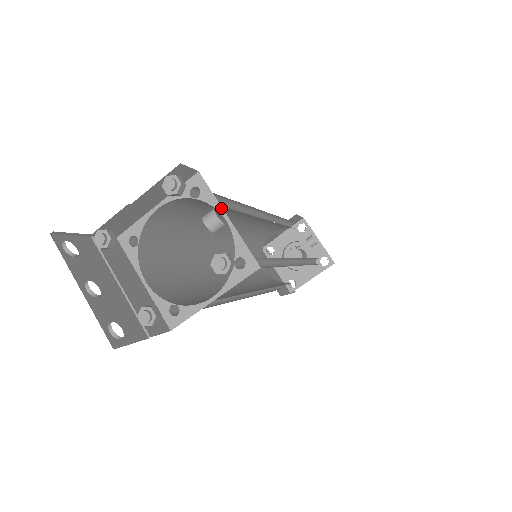
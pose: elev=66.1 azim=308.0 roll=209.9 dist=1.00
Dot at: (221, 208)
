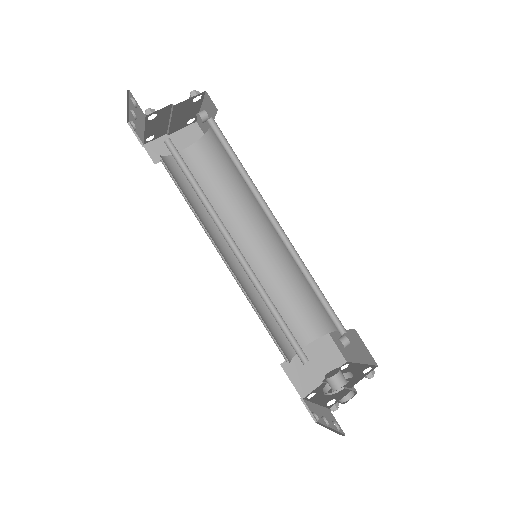
Dot at: (210, 129)
